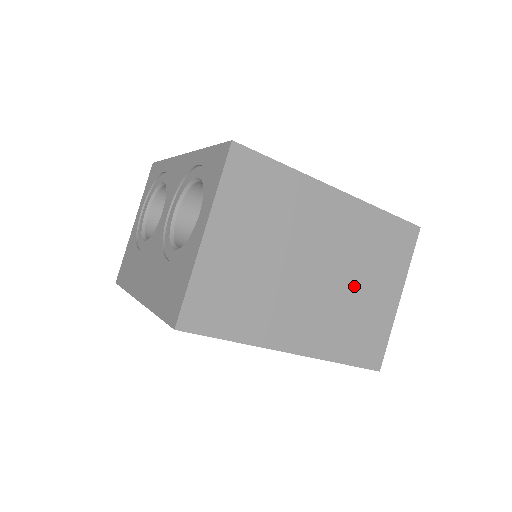
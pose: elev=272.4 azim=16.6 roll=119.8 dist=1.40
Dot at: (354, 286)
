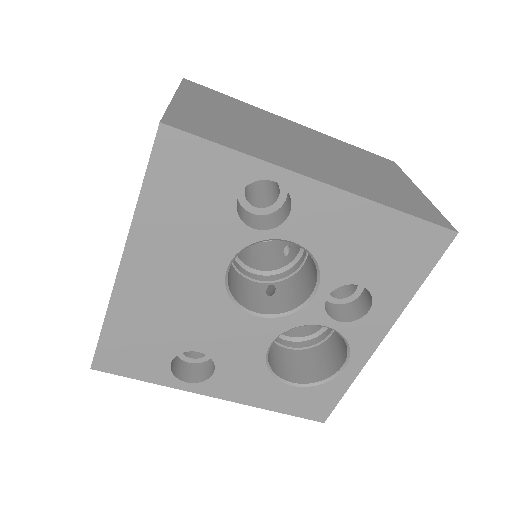
Dot at: (358, 168)
